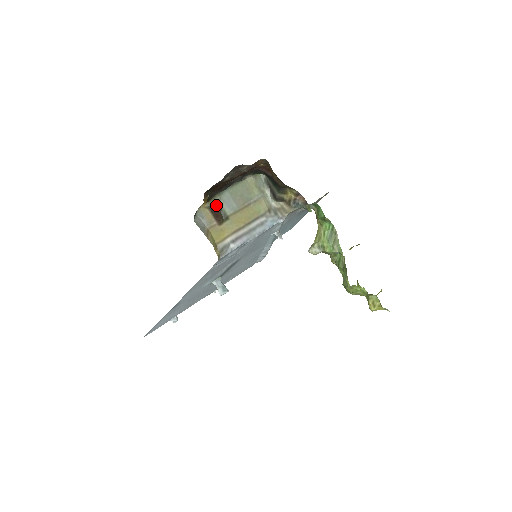
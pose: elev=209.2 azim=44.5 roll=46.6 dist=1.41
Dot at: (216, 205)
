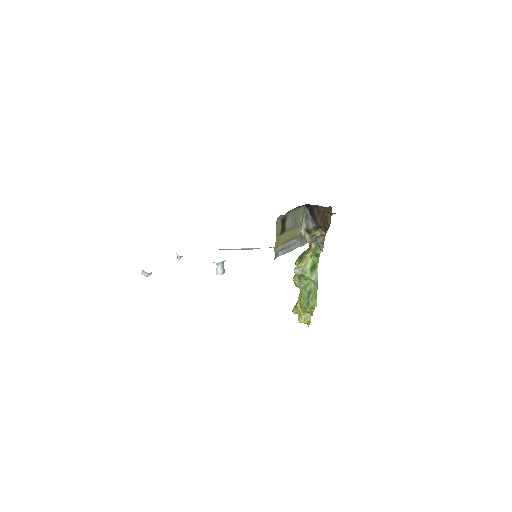
Dot at: (285, 219)
